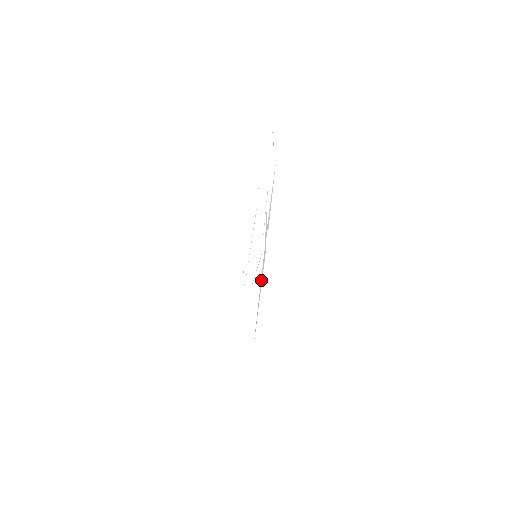
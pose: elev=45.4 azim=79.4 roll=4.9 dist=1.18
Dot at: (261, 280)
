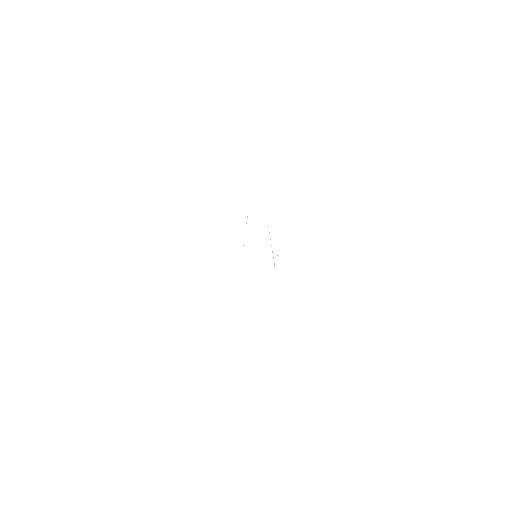
Dot at: occluded
